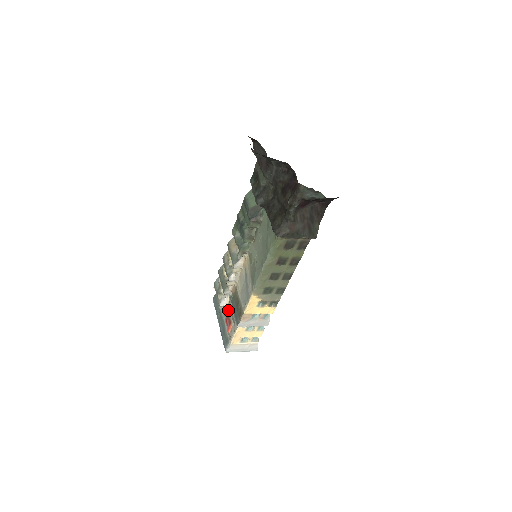
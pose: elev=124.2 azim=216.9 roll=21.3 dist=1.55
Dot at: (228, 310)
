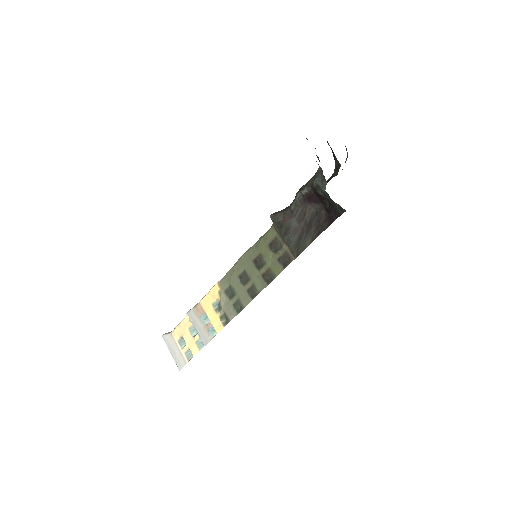
Dot at: occluded
